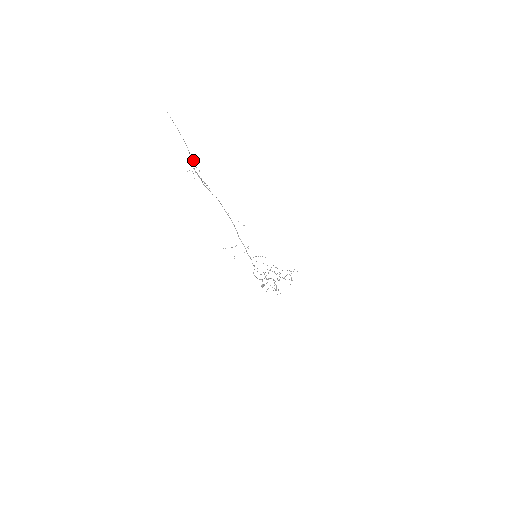
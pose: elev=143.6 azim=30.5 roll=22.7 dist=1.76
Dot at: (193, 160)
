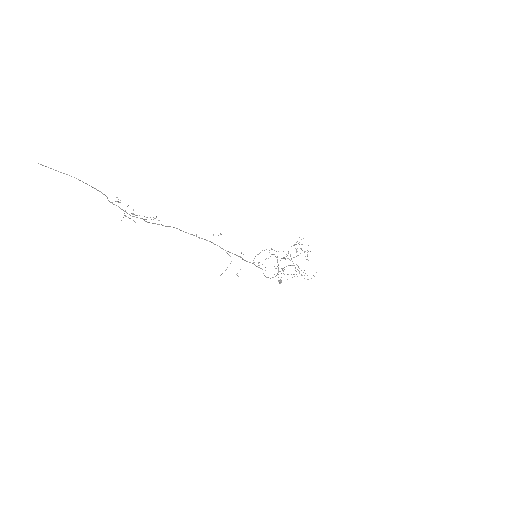
Dot at: occluded
